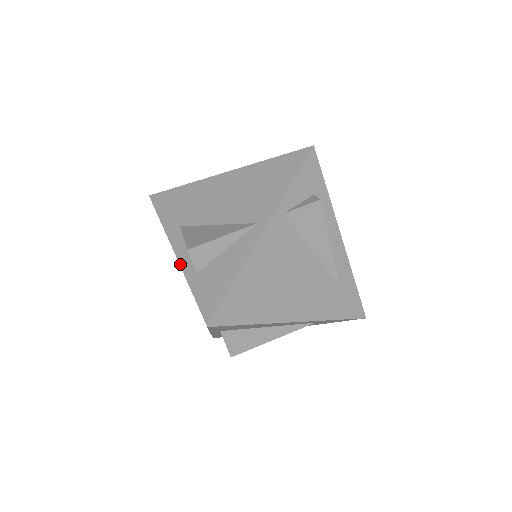
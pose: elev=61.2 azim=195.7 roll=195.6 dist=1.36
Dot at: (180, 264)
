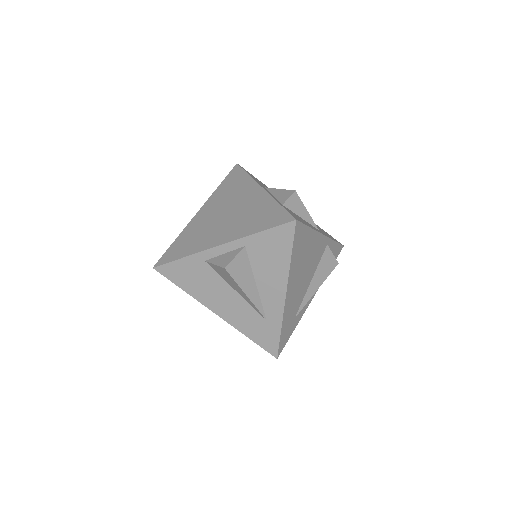
Dot at: (269, 193)
